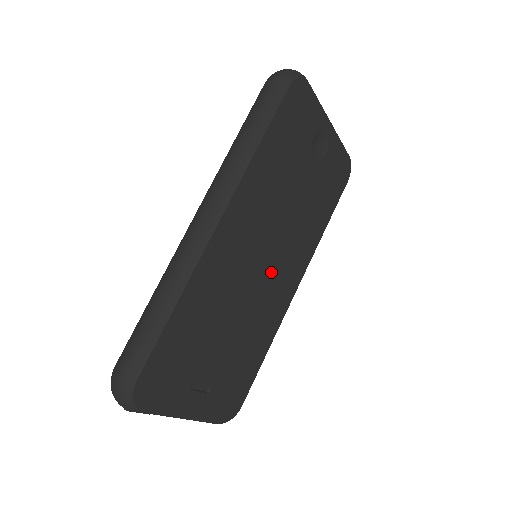
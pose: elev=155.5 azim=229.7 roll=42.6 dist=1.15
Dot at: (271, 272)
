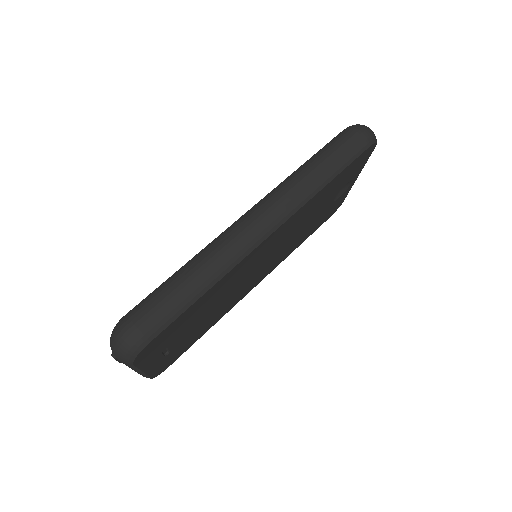
Dot at: (257, 273)
